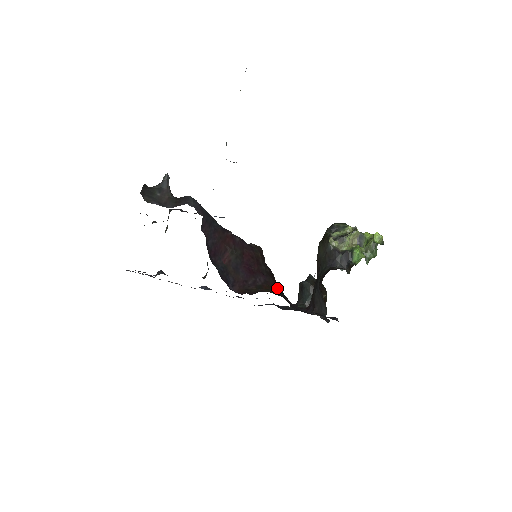
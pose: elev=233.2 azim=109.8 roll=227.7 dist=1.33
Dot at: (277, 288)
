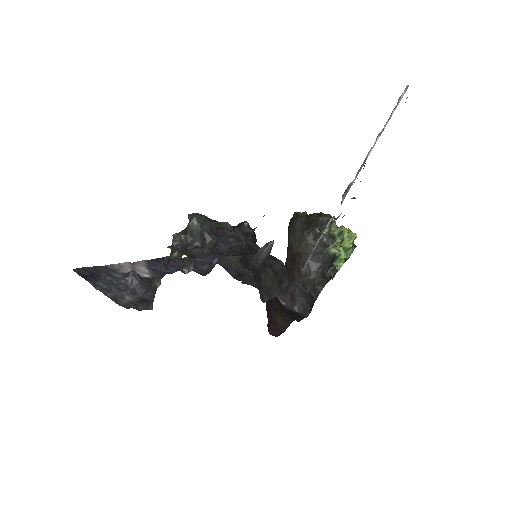
Dot at: occluded
